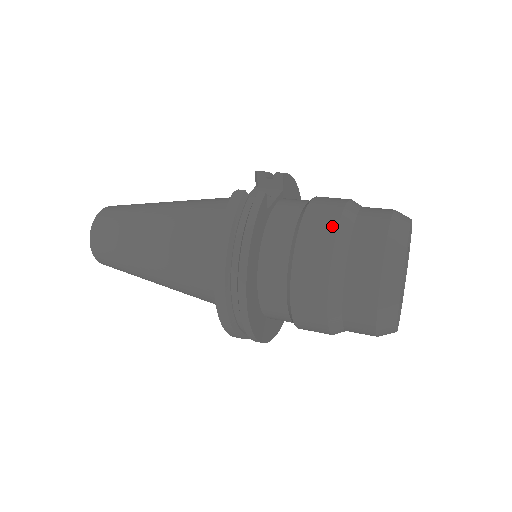
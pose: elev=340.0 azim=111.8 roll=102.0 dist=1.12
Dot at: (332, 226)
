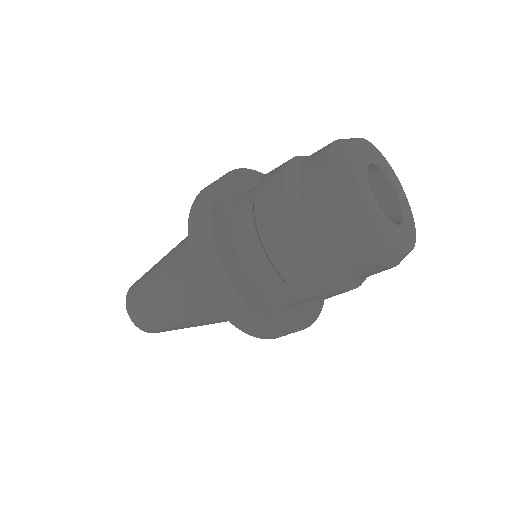
Dot at: occluded
